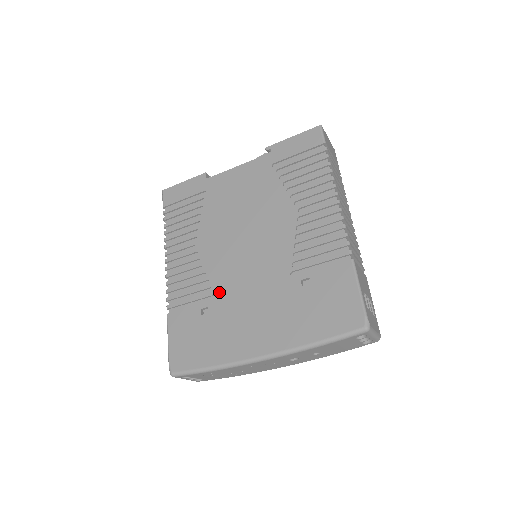
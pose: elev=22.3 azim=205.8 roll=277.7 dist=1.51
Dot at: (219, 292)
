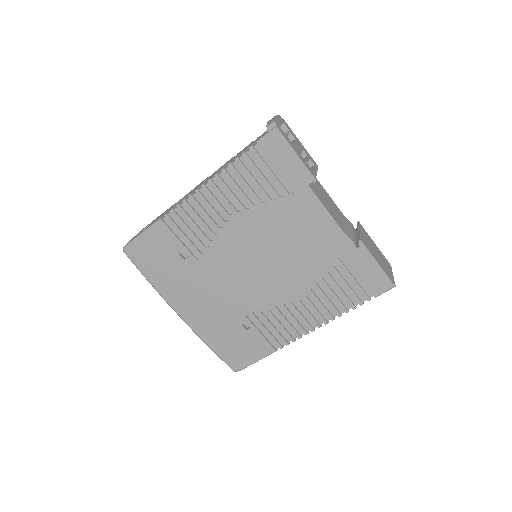
Dot at: (205, 261)
